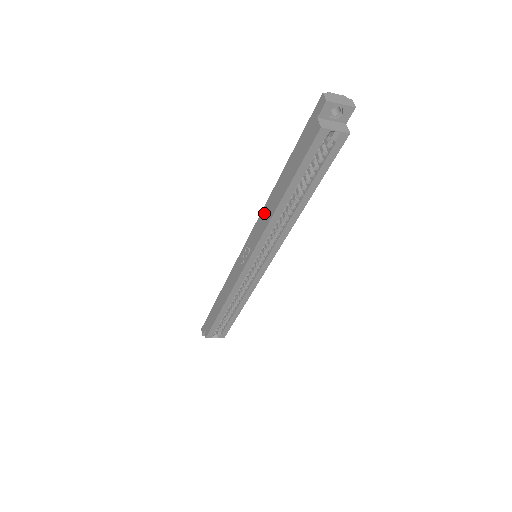
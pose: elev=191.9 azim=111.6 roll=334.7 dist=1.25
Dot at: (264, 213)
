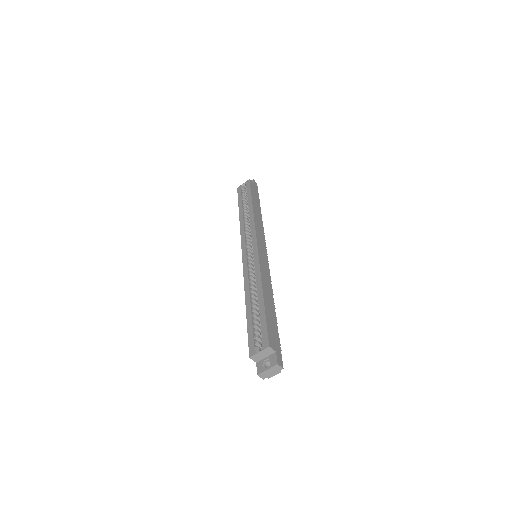
Dot at: occluded
